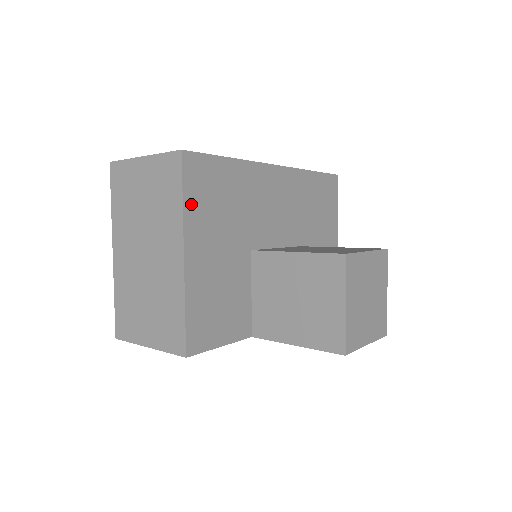
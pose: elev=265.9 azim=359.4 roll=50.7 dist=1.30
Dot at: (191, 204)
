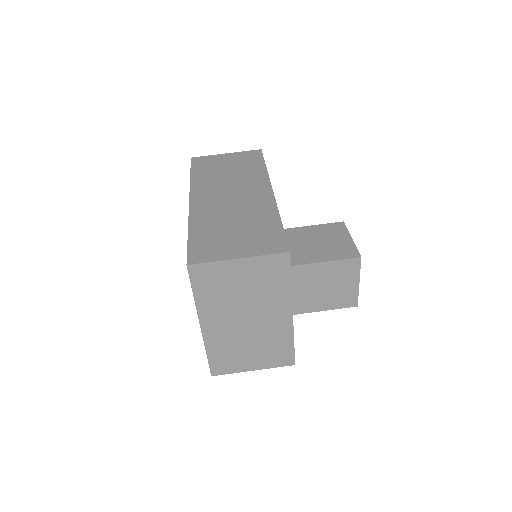
Dot at: occluded
